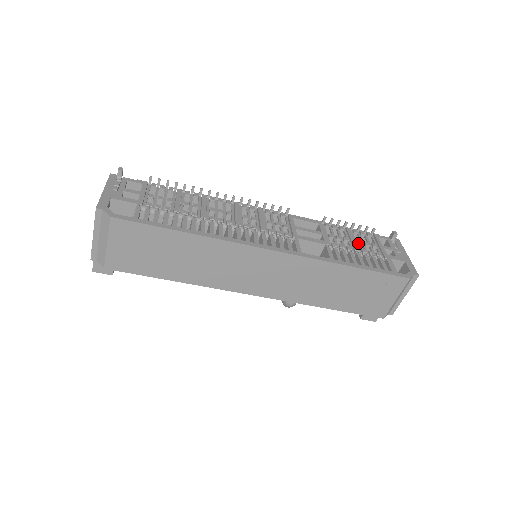
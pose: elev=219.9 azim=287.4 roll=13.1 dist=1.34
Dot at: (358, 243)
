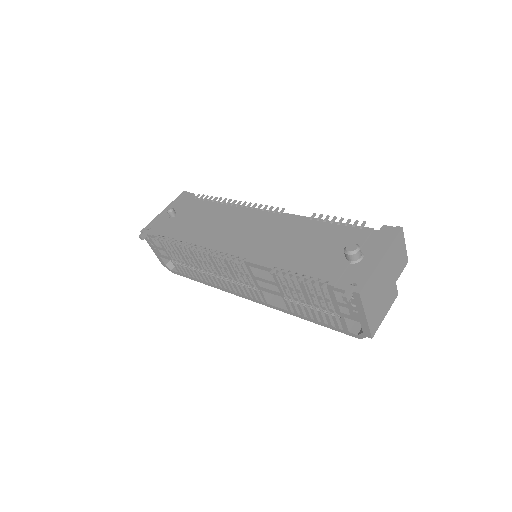
Dot at: (311, 295)
